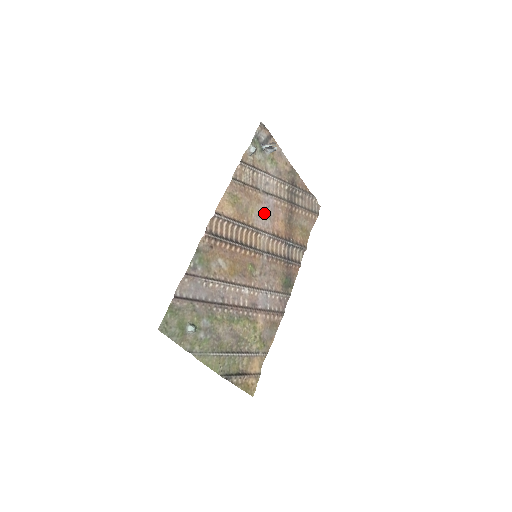
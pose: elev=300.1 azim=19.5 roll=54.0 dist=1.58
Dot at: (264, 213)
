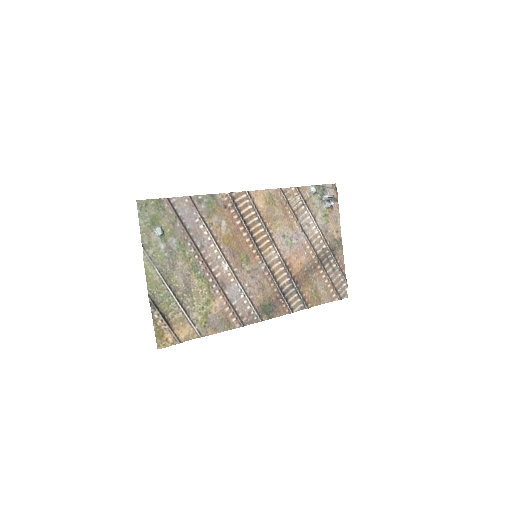
Dot at: (289, 238)
